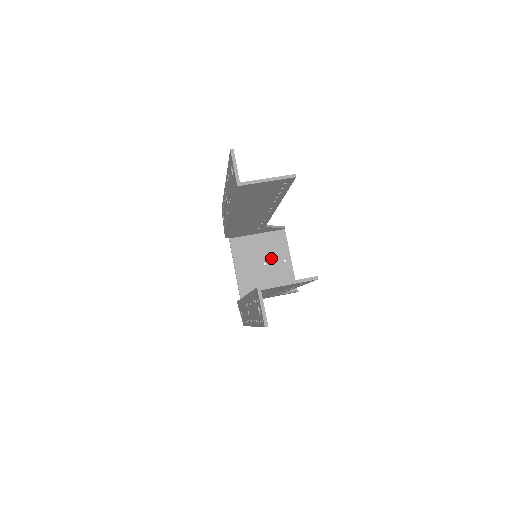
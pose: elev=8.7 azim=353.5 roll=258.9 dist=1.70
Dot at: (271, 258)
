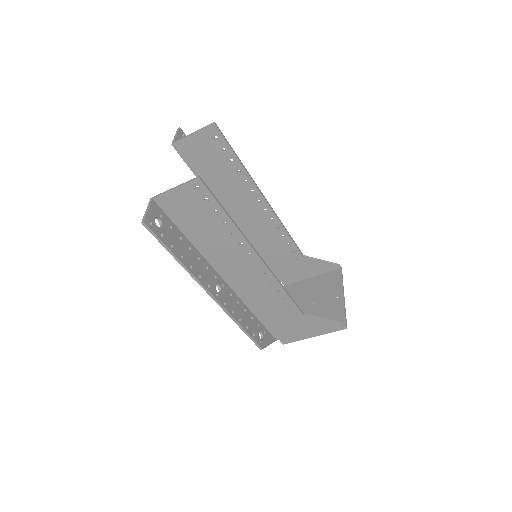
Dot at: (322, 297)
